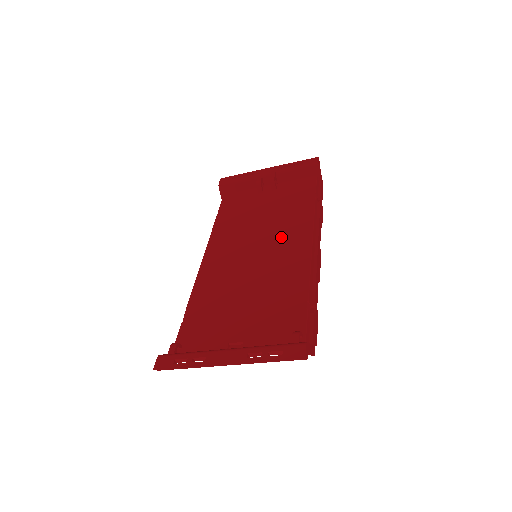
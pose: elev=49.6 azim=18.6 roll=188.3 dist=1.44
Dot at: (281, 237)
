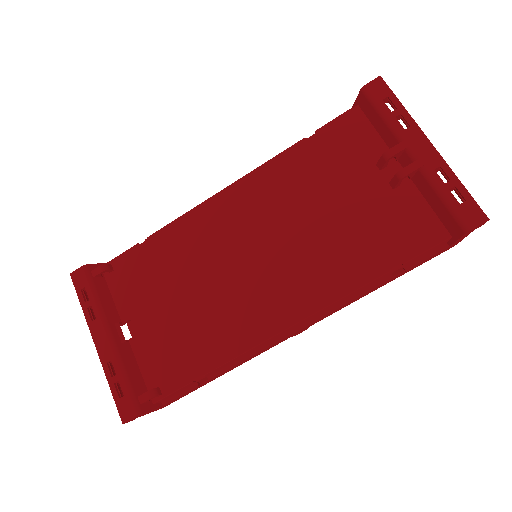
Dot at: (291, 273)
